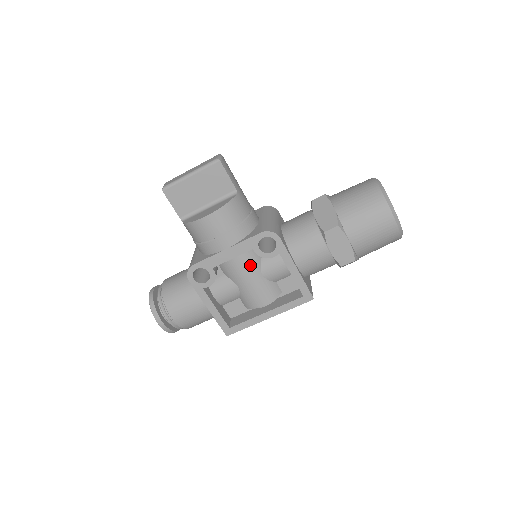
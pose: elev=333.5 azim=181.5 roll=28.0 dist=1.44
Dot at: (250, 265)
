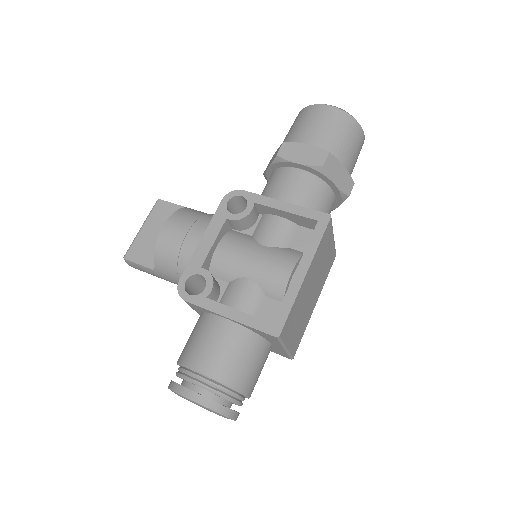
Dot at: (242, 244)
